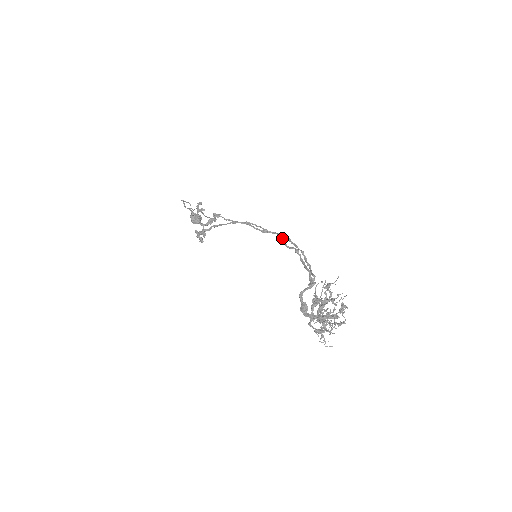
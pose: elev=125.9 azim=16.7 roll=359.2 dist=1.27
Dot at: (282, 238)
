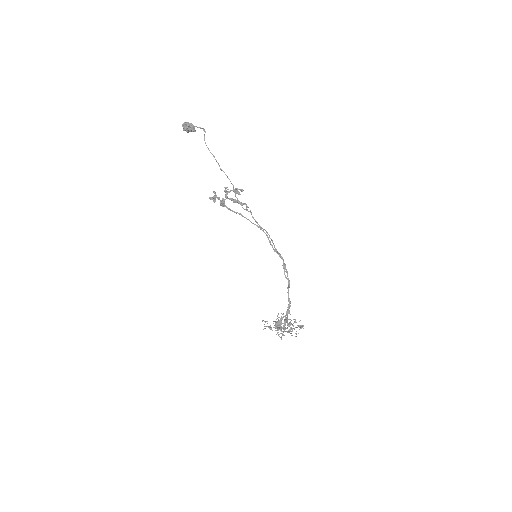
Dot at: occluded
